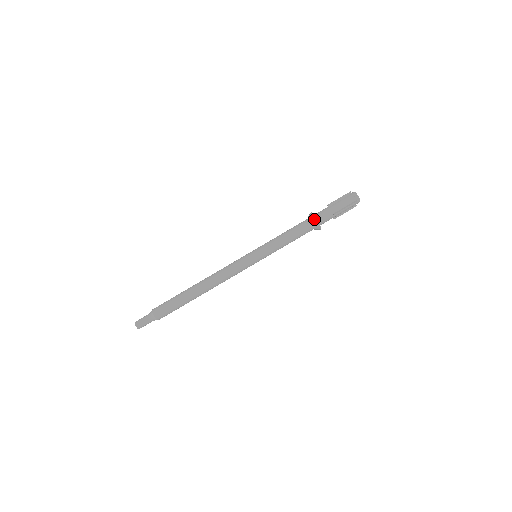
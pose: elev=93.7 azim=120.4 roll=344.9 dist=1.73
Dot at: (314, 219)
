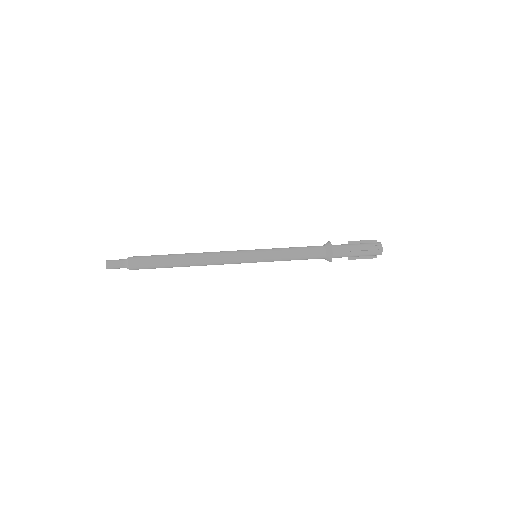
Dot at: (329, 246)
